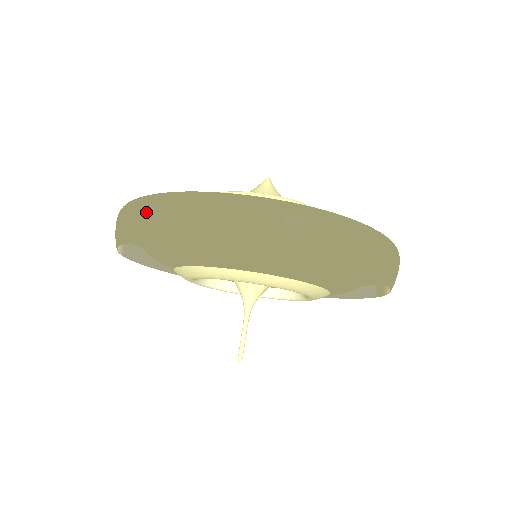
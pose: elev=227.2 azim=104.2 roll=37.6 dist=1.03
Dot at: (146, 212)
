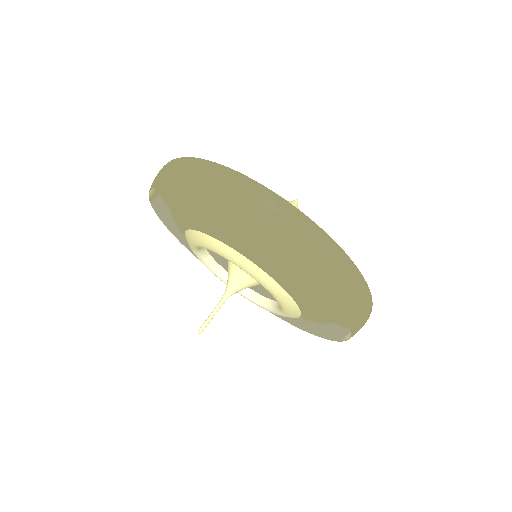
Dot at: (172, 166)
